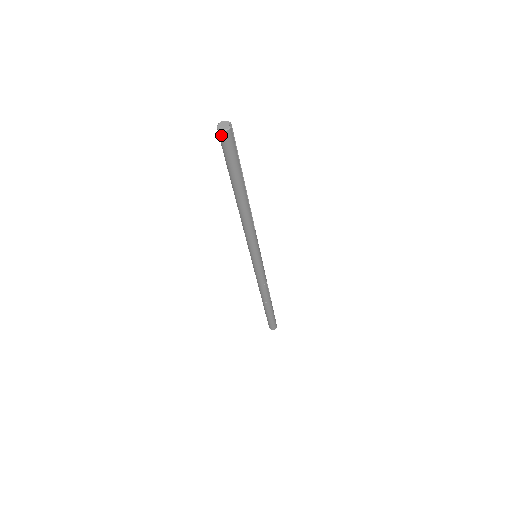
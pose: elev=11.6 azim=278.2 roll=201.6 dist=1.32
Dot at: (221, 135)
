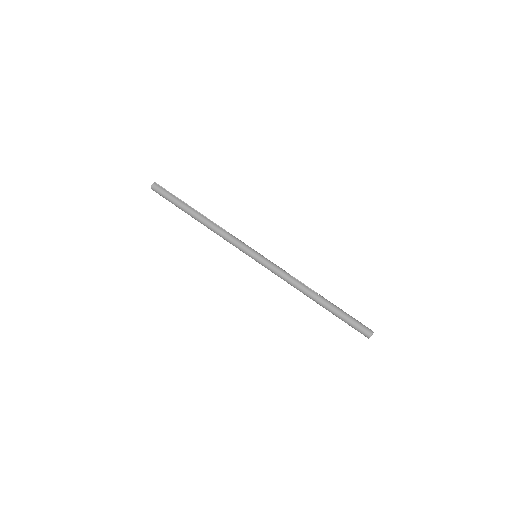
Dot at: (153, 189)
